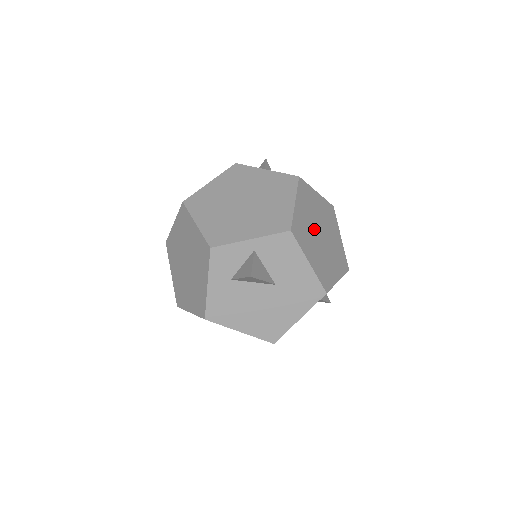
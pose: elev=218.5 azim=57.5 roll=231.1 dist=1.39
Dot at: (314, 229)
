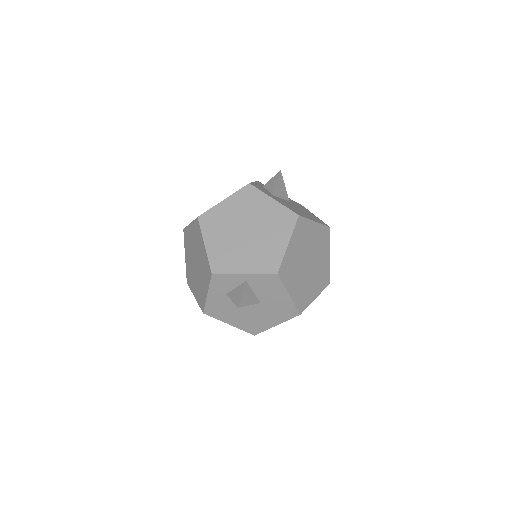
Dot at: (302, 261)
